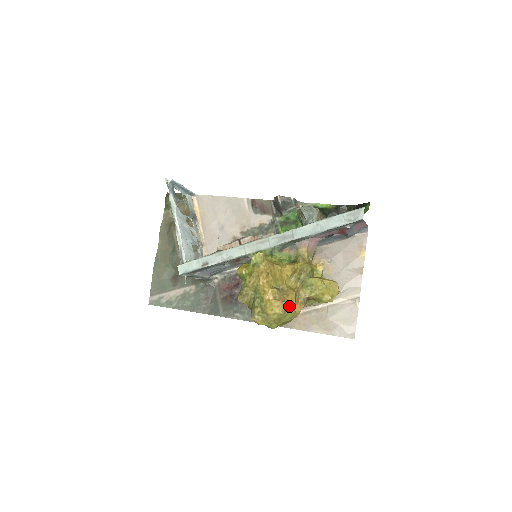
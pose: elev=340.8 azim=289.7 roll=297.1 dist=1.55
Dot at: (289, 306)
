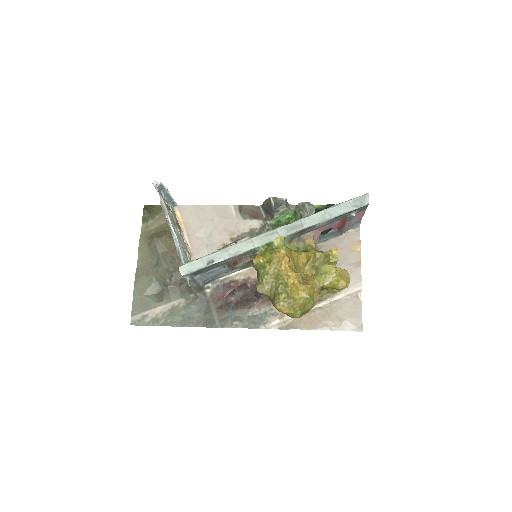
Dot at: (312, 291)
